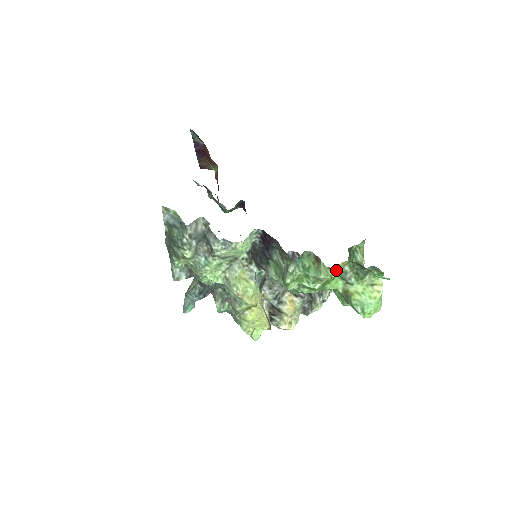
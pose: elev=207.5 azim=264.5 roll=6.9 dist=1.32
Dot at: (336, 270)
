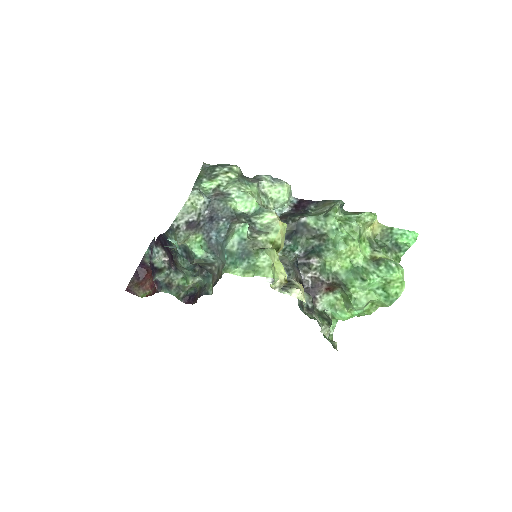
Dot at: (376, 216)
